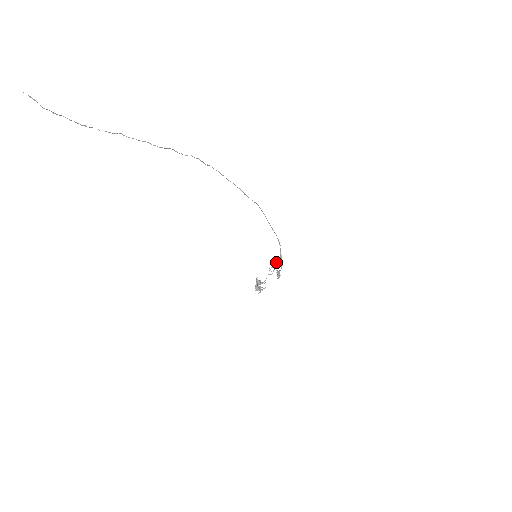
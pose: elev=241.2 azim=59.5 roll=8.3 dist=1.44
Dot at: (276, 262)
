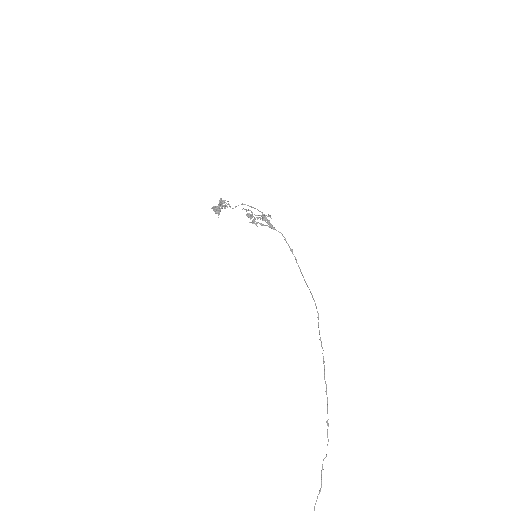
Dot at: (262, 217)
